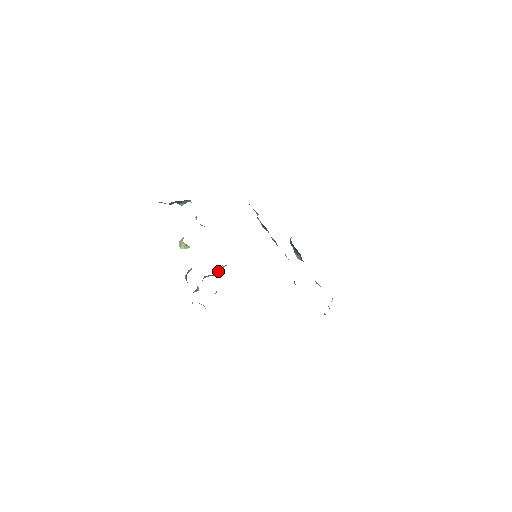
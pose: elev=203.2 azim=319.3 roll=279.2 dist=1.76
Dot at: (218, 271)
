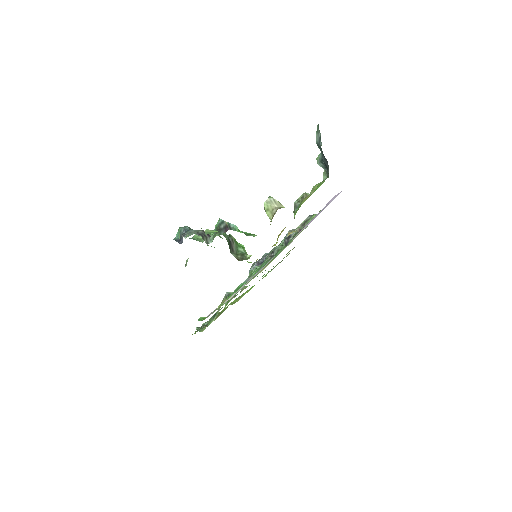
Dot at: (235, 243)
